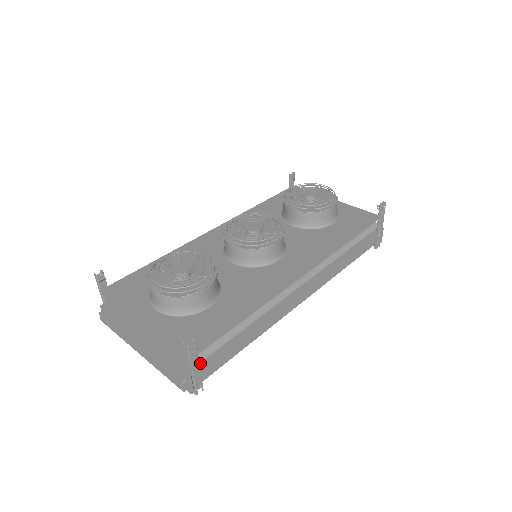
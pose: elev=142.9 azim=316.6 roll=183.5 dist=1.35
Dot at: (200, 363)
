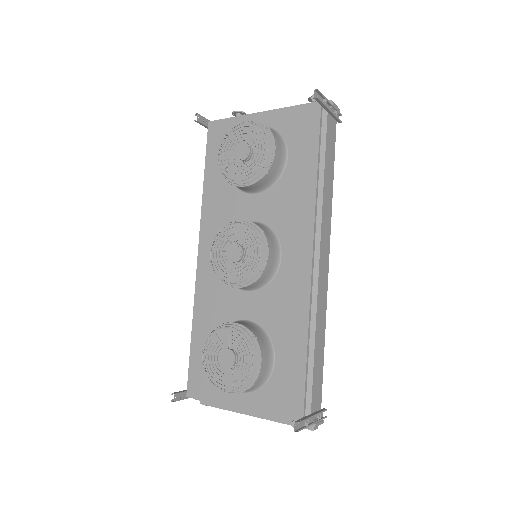
Dot at: (311, 409)
